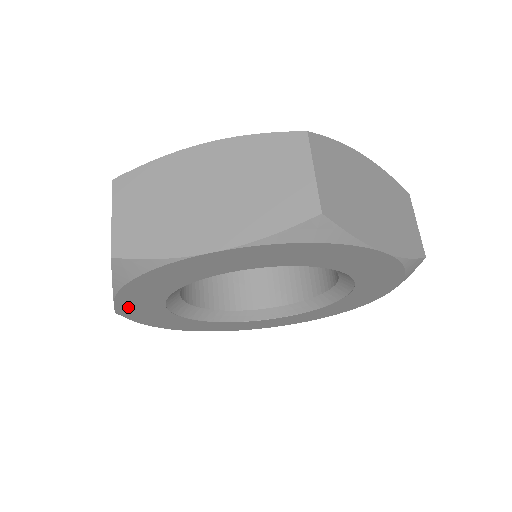
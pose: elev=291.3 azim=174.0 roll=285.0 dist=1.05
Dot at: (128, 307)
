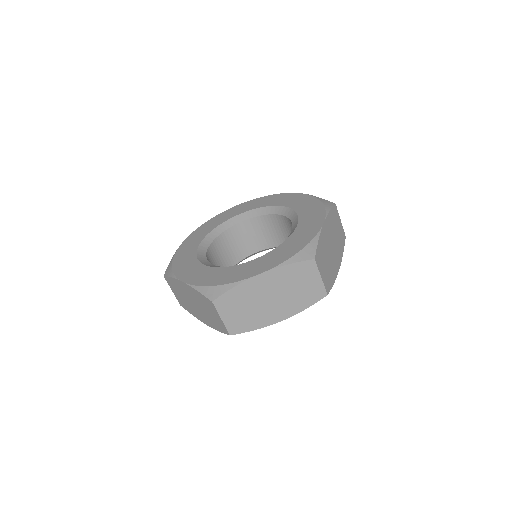
Dot at: occluded
